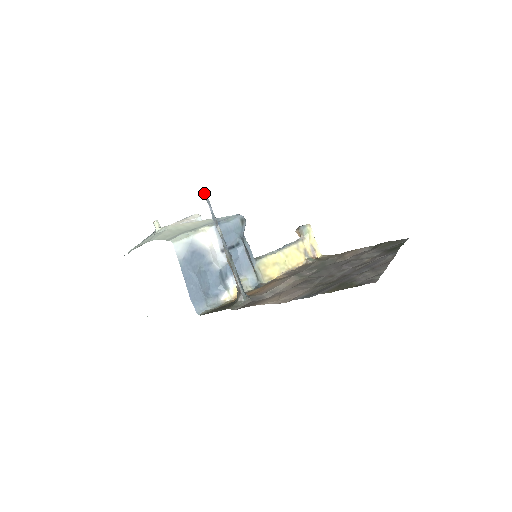
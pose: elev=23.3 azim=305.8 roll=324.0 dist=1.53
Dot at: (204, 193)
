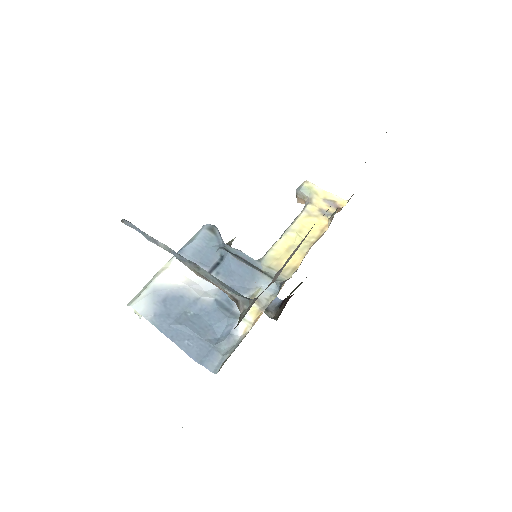
Dot at: (121, 220)
